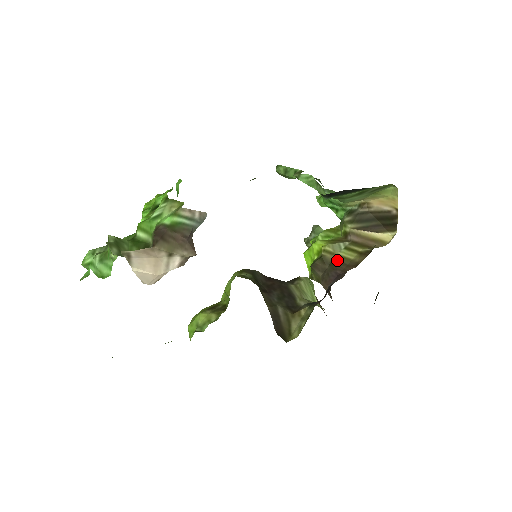
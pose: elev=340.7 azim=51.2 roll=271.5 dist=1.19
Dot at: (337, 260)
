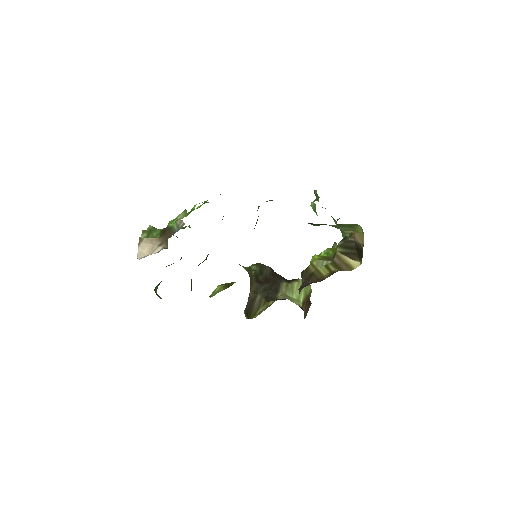
Dot at: (314, 273)
